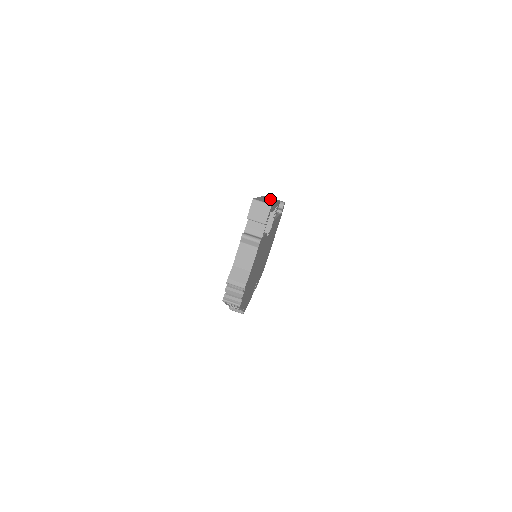
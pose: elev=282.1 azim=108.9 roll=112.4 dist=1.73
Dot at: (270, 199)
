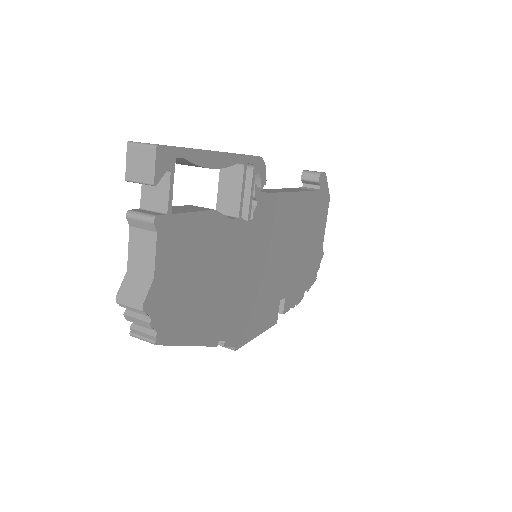
Dot at: occluded
